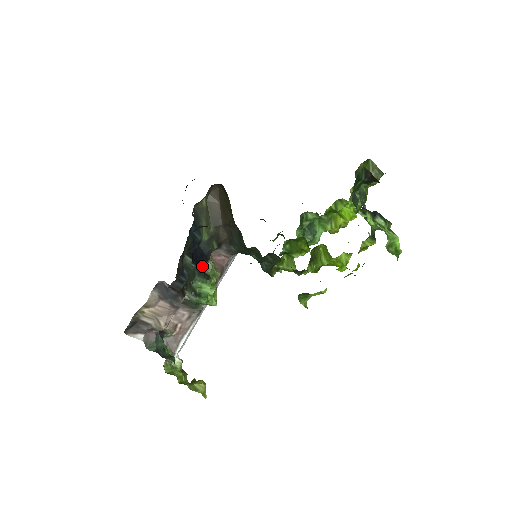
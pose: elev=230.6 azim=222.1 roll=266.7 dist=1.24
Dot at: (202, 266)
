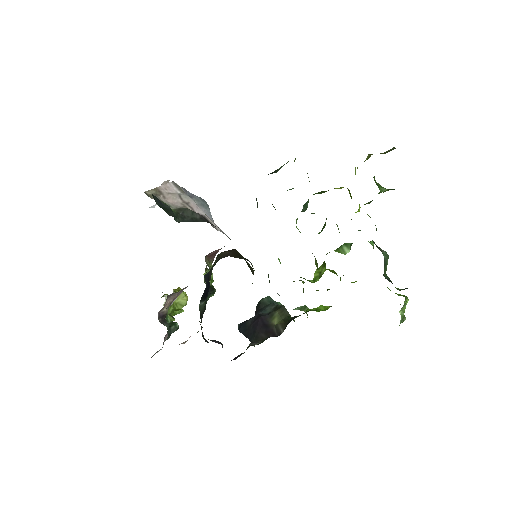
Dot at: (209, 289)
